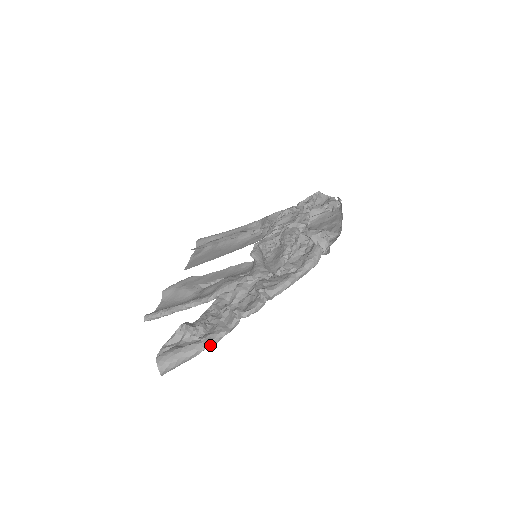
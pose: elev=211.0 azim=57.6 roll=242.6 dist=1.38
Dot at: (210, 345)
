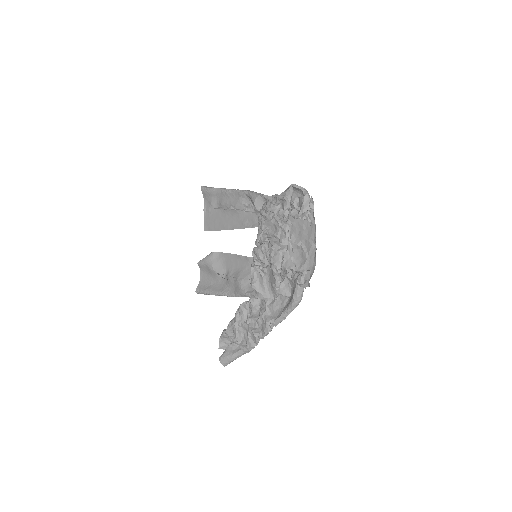
Dot at: occluded
